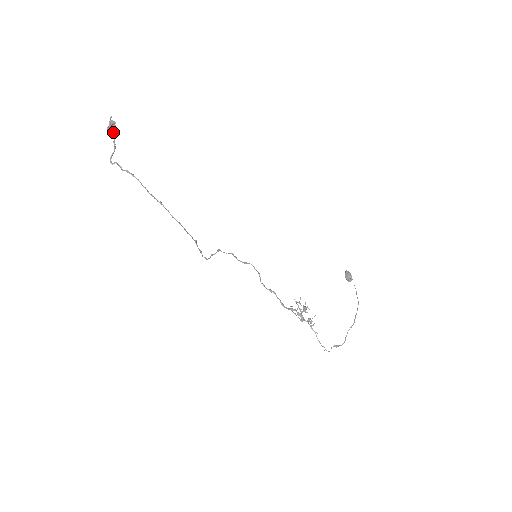
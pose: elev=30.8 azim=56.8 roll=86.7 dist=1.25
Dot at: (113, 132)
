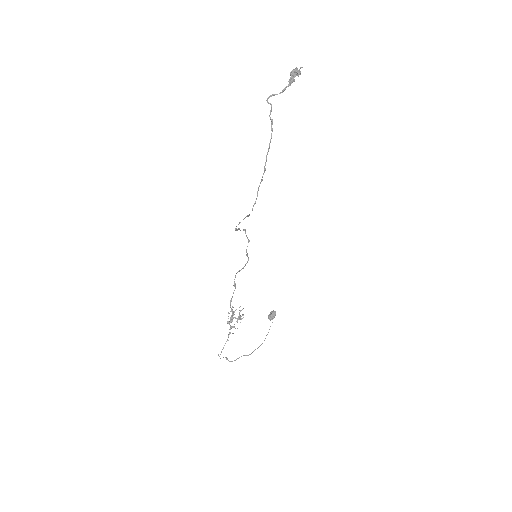
Dot at: (293, 80)
